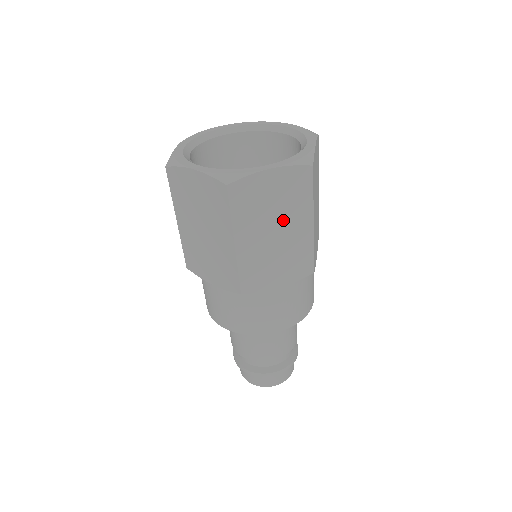
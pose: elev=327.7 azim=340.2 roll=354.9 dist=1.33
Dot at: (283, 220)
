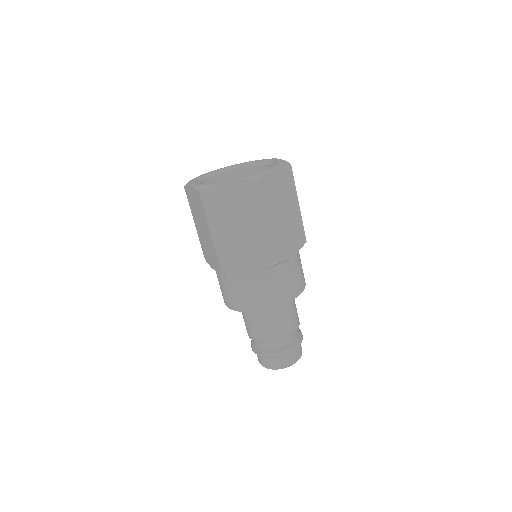
Dot at: (244, 219)
